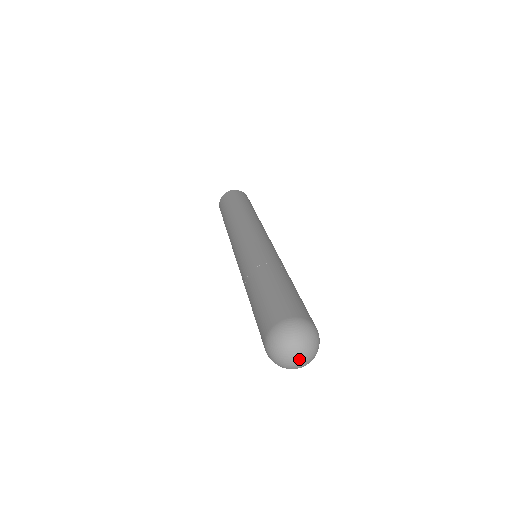
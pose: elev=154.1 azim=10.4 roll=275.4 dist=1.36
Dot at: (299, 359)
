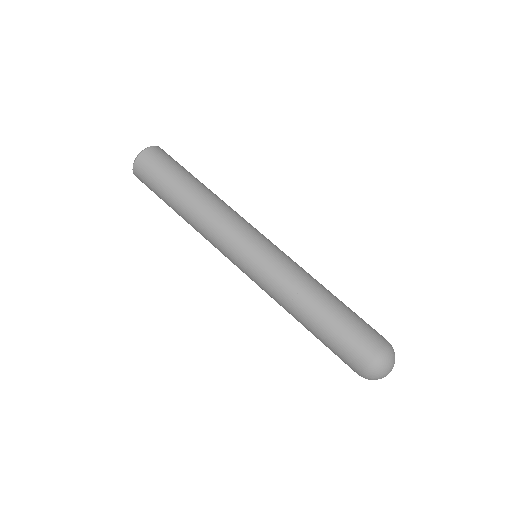
Dot at: occluded
